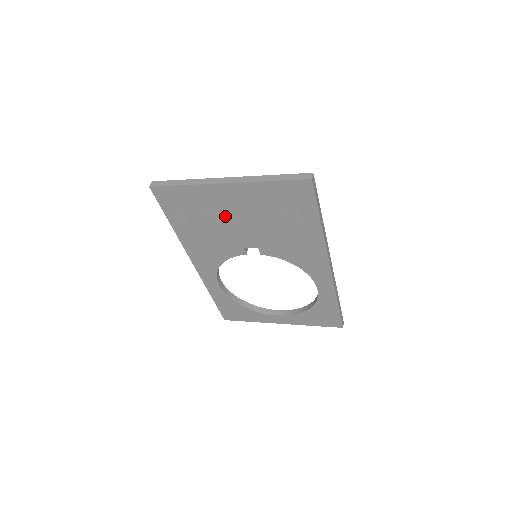
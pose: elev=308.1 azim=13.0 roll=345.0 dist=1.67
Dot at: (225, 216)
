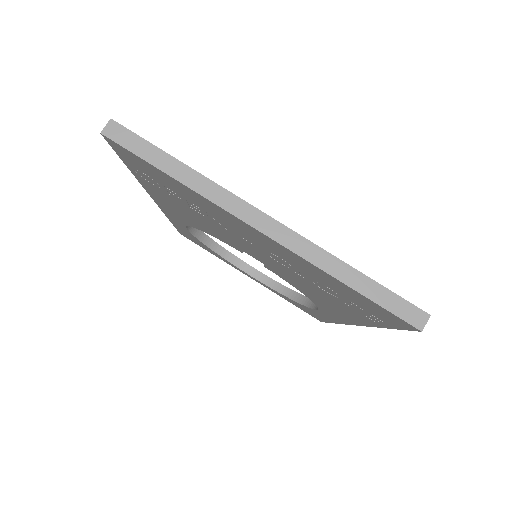
Dot at: (233, 231)
